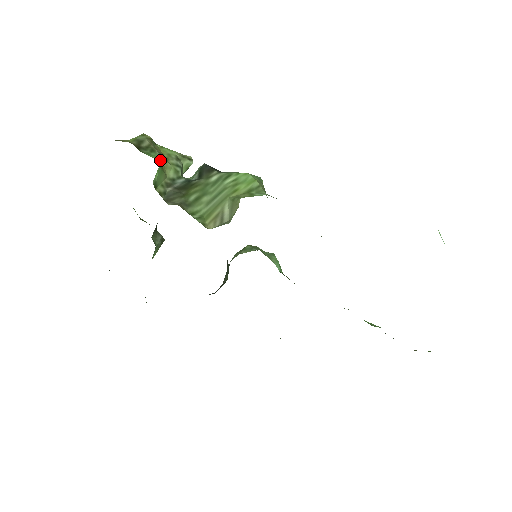
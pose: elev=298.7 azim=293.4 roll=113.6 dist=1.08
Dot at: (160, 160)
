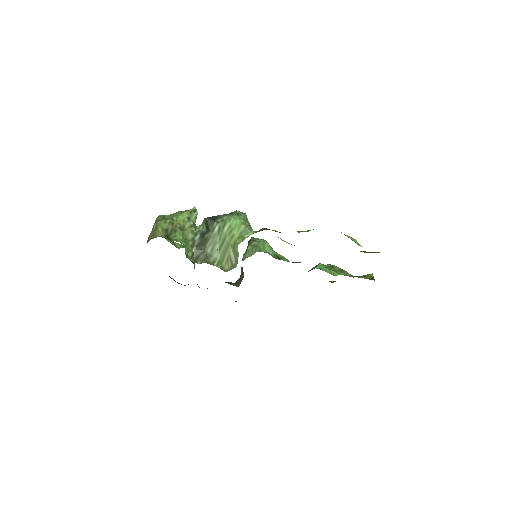
Dot at: (182, 236)
